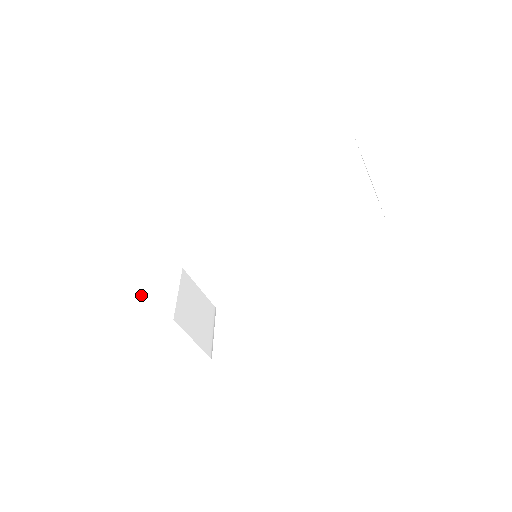
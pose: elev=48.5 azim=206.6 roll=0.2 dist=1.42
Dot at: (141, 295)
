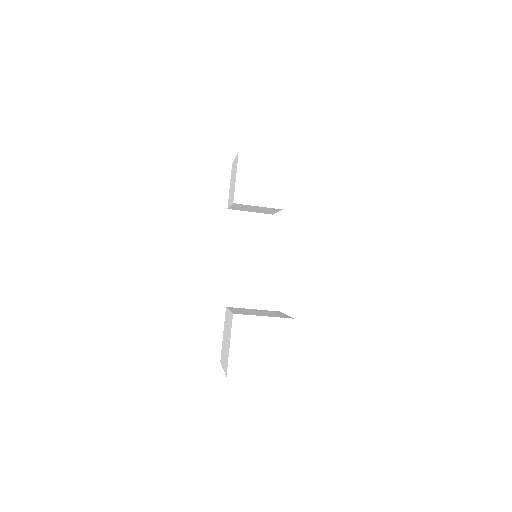
Dot at: (223, 348)
